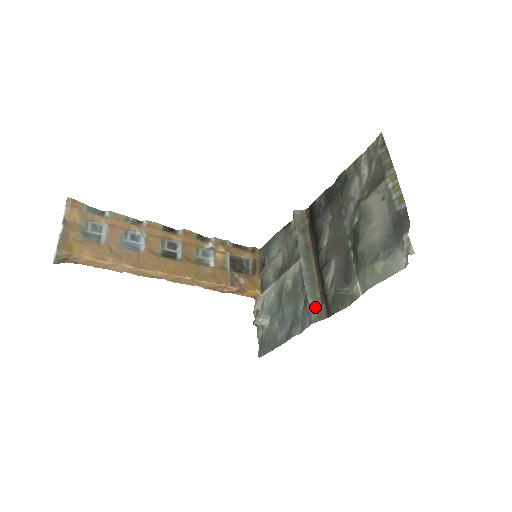
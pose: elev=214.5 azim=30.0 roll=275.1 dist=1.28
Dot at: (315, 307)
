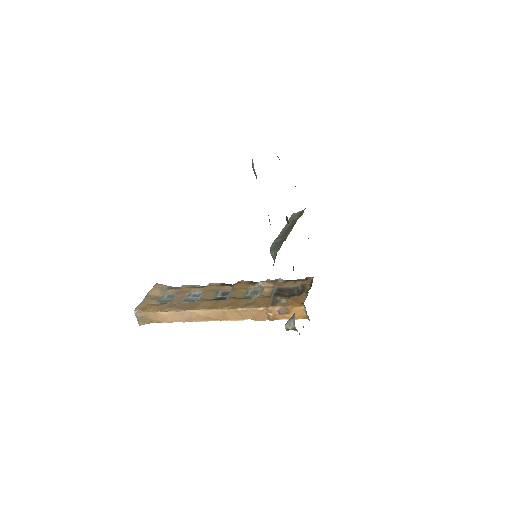
Dot at: (275, 256)
